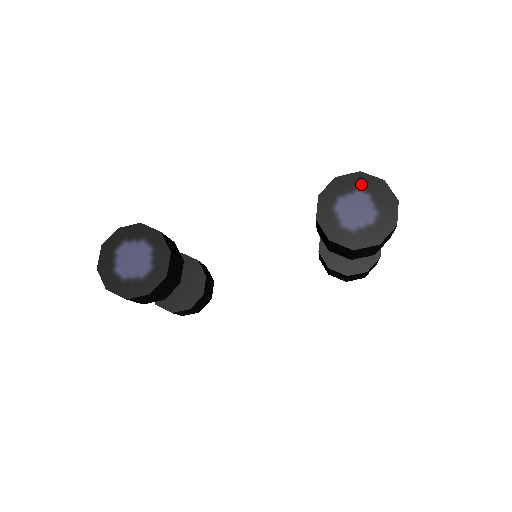
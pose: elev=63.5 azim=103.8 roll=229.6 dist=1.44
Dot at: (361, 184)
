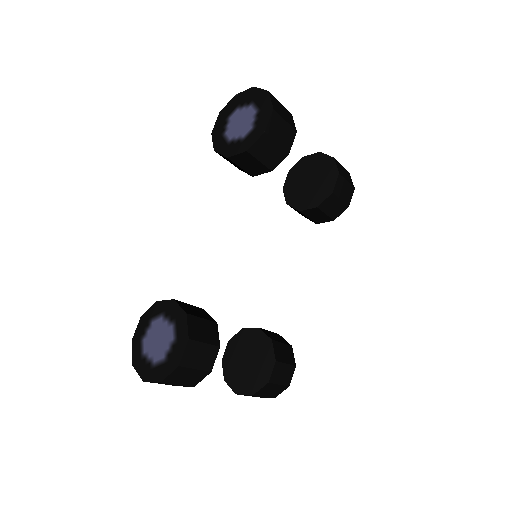
Dot at: (227, 114)
